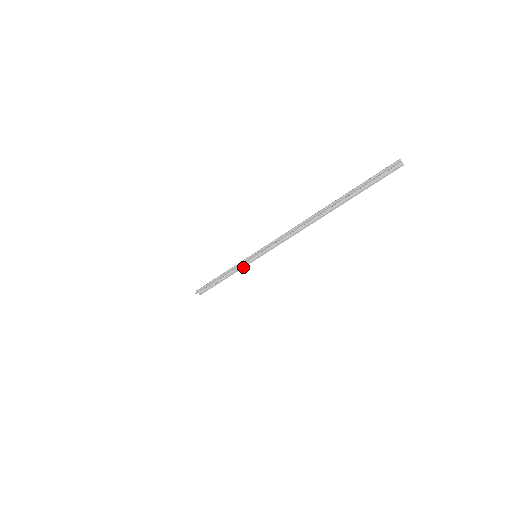
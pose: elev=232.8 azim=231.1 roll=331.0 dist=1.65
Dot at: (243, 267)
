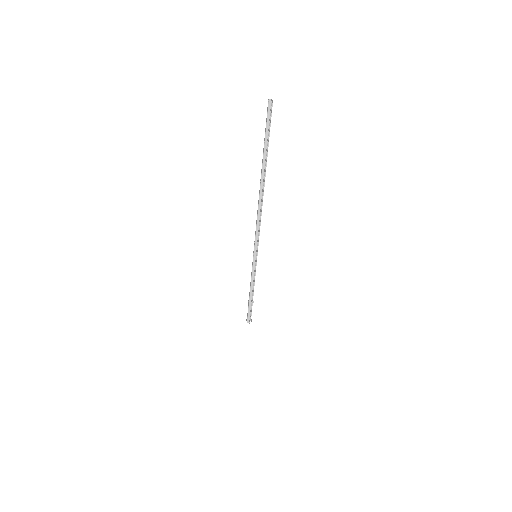
Dot at: (255, 272)
